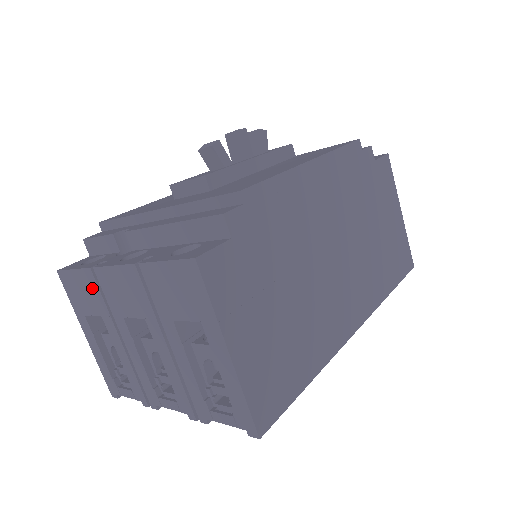
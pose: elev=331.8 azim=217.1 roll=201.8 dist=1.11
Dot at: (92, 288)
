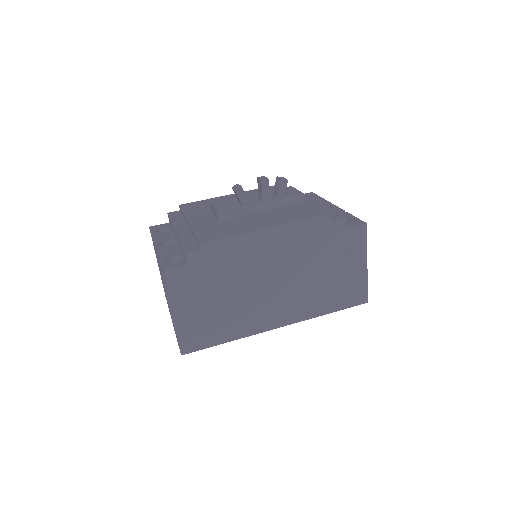
Dot at: occluded
